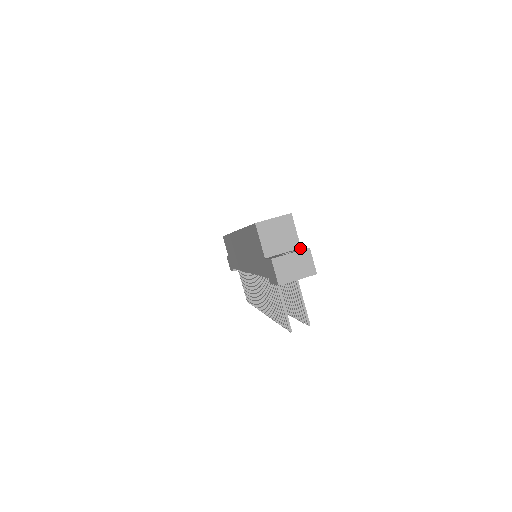
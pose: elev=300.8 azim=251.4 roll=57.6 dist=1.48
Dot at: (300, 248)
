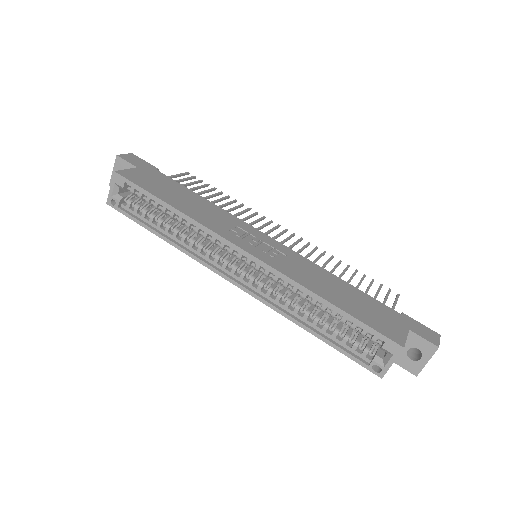
Dot at: (412, 334)
